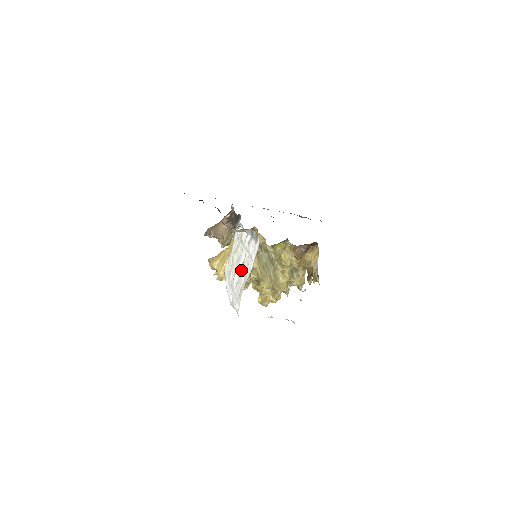
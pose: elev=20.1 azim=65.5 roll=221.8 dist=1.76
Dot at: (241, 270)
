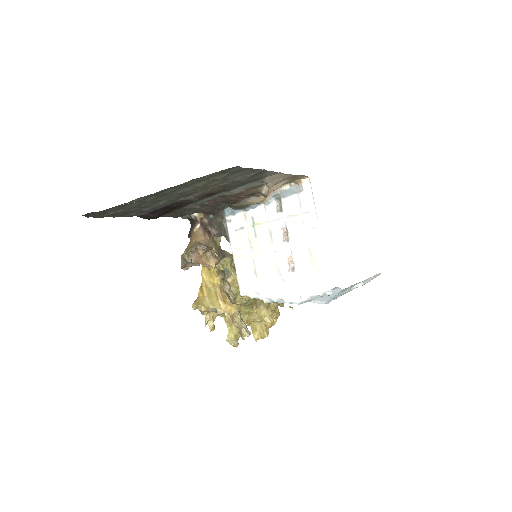
Dot at: (292, 246)
